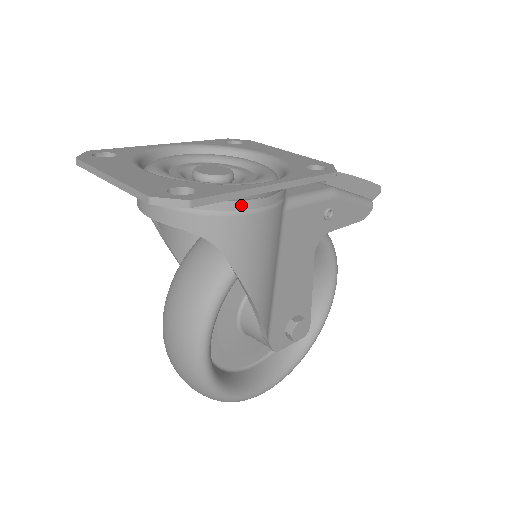
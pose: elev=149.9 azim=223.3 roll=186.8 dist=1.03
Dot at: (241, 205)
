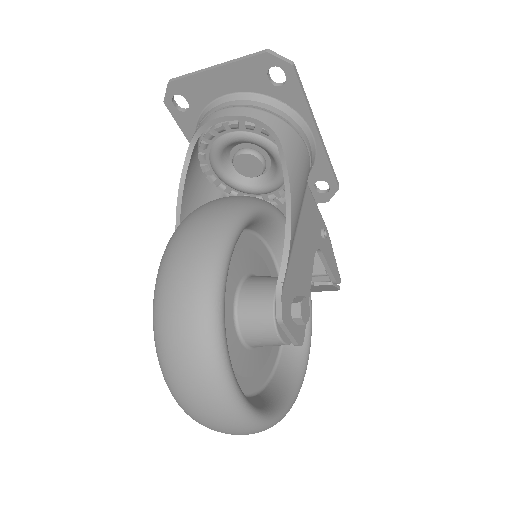
Dot at: (298, 127)
